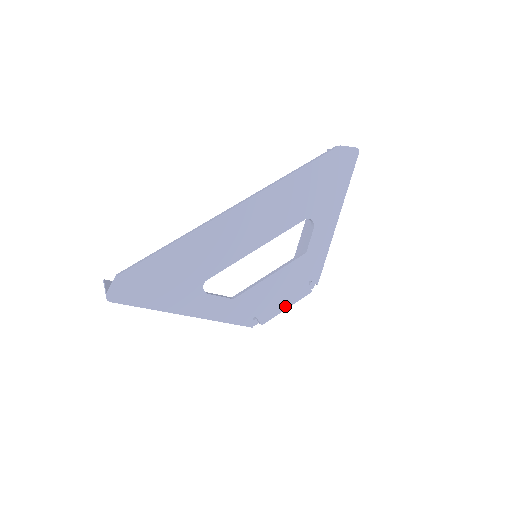
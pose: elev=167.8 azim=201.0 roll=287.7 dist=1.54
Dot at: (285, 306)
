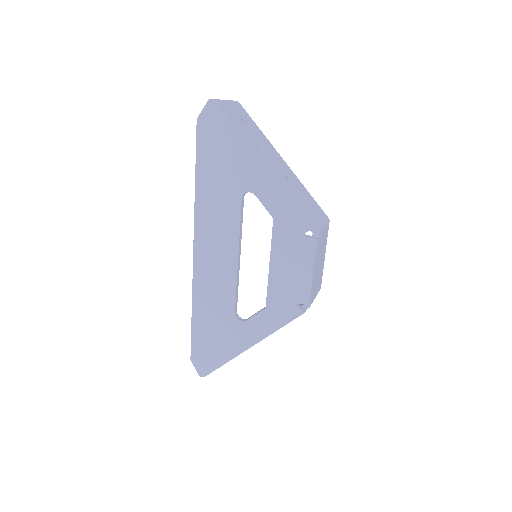
Dot at: (309, 273)
